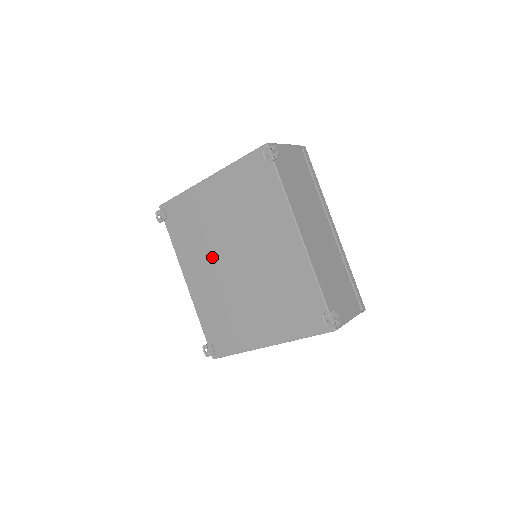
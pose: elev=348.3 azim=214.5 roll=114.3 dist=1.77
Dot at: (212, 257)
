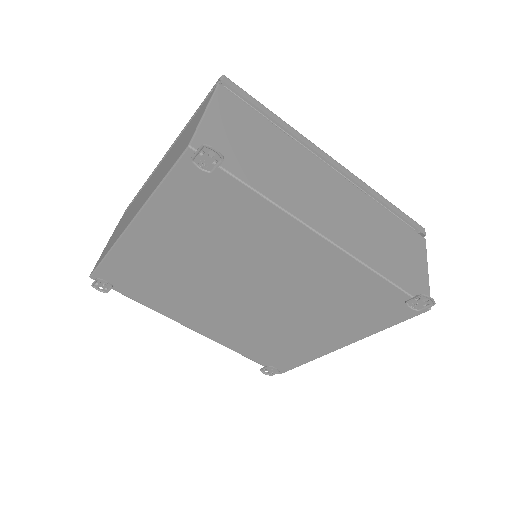
Dot at: (208, 300)
